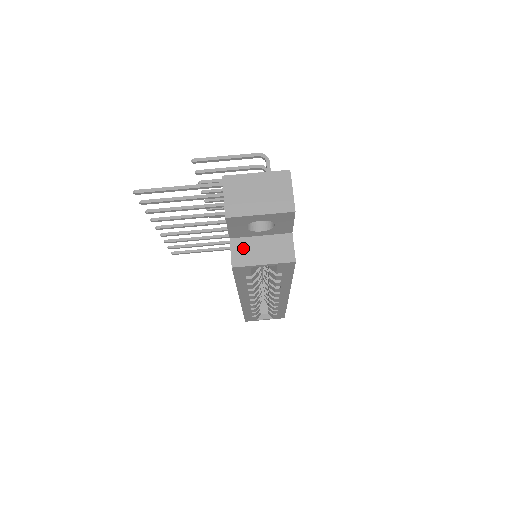
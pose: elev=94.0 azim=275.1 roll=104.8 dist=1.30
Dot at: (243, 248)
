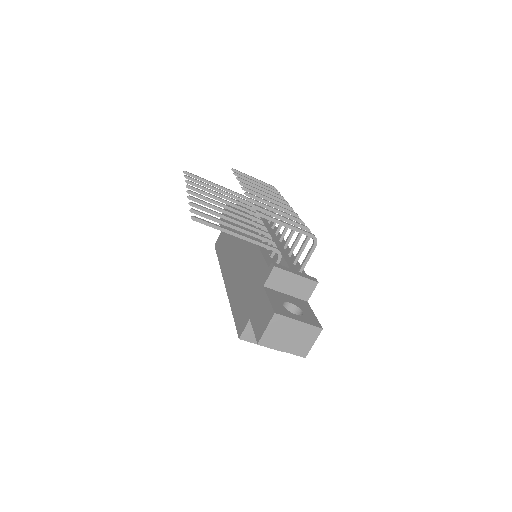
Dot at: occluded
